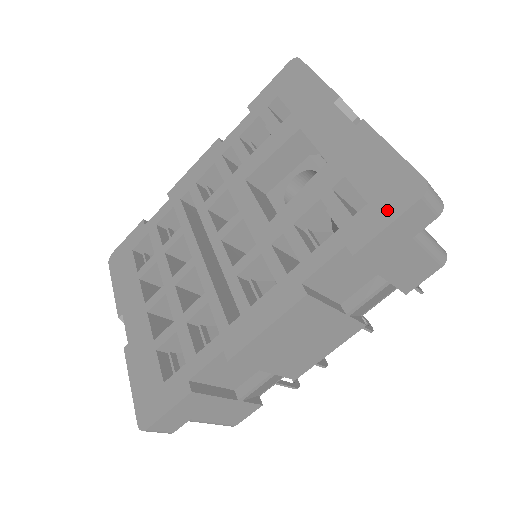
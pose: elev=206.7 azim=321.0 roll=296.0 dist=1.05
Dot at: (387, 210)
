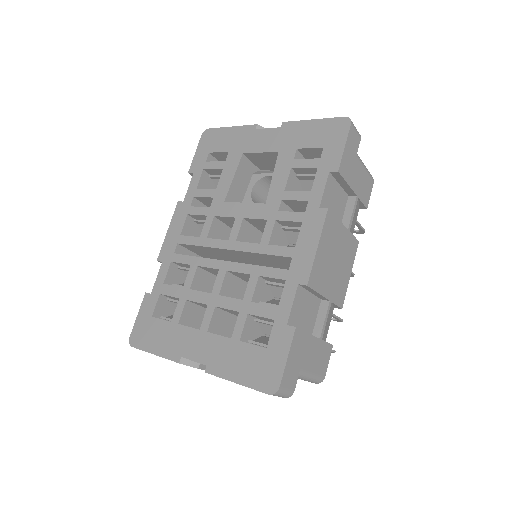
Dot at: (338, 141)
